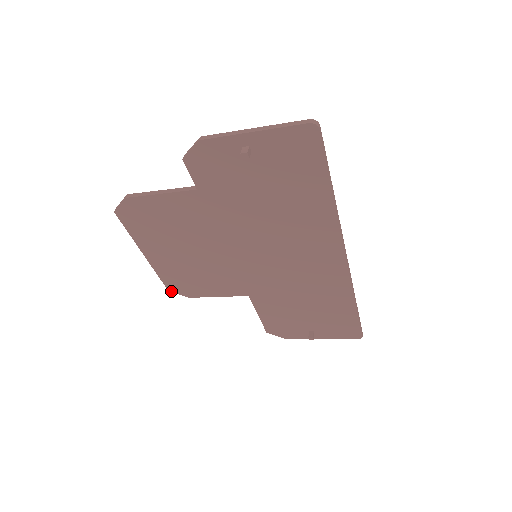
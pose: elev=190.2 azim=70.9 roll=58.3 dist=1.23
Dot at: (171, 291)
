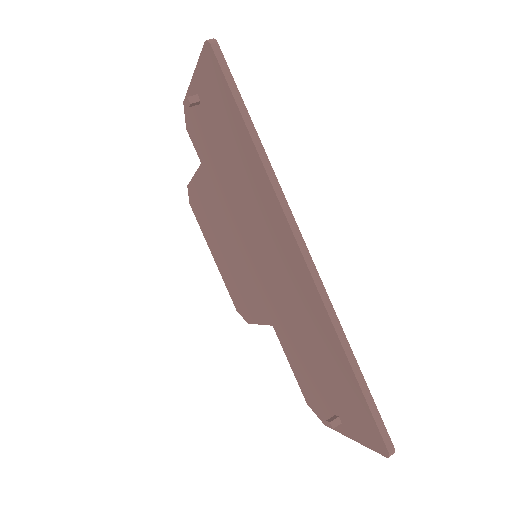
Dot at: (238, 311)
